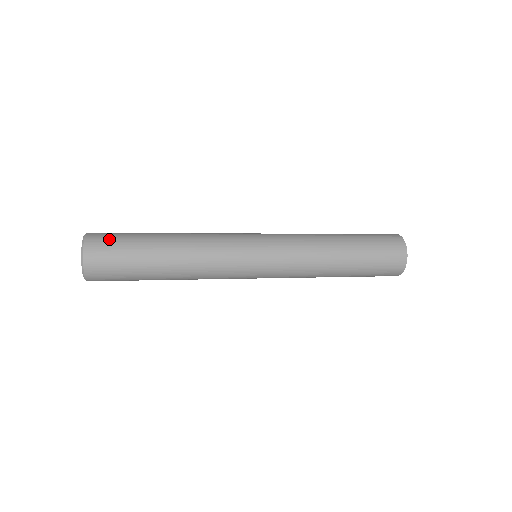
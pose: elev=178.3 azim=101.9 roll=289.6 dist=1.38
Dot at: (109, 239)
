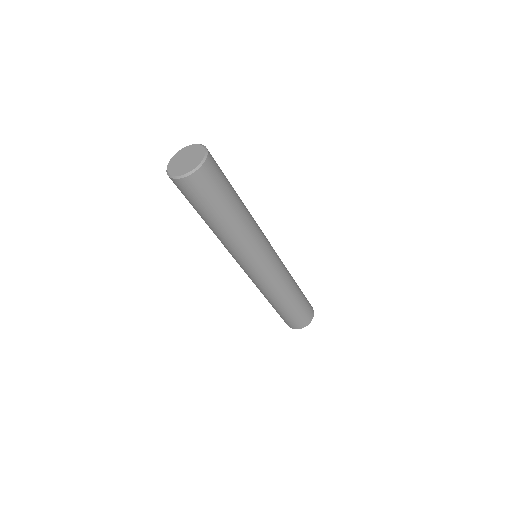
Dot at: occluded
